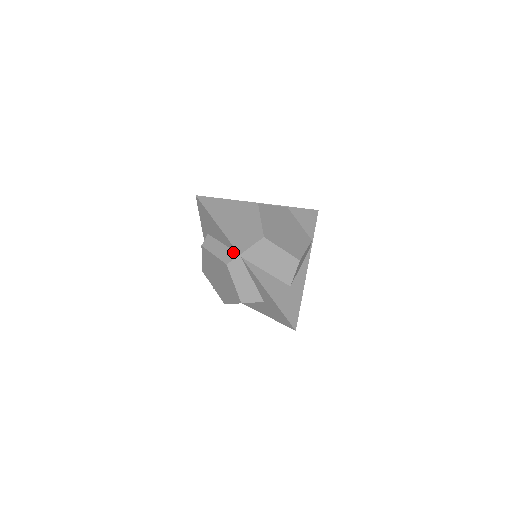
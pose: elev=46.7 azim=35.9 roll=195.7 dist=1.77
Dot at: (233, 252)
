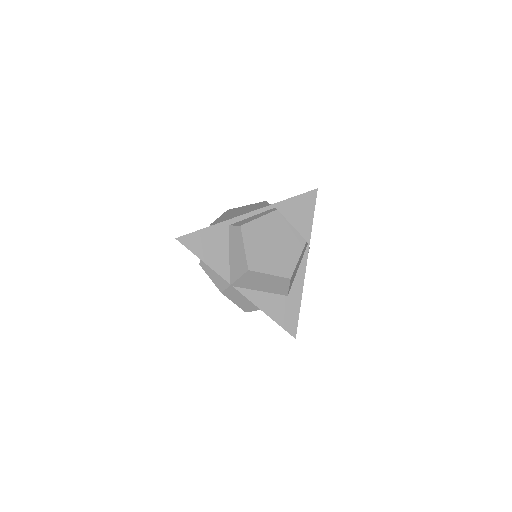
Dot at: (225, 280)
